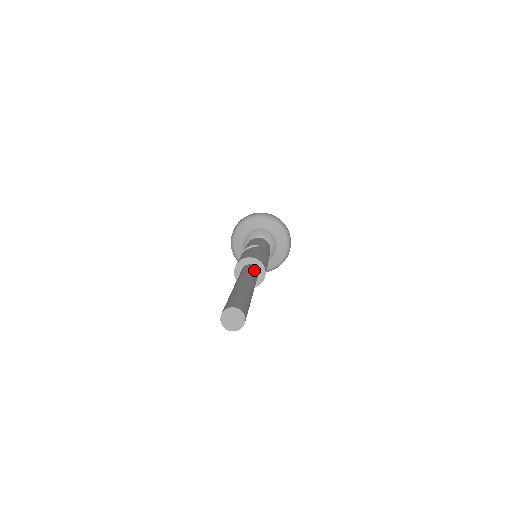
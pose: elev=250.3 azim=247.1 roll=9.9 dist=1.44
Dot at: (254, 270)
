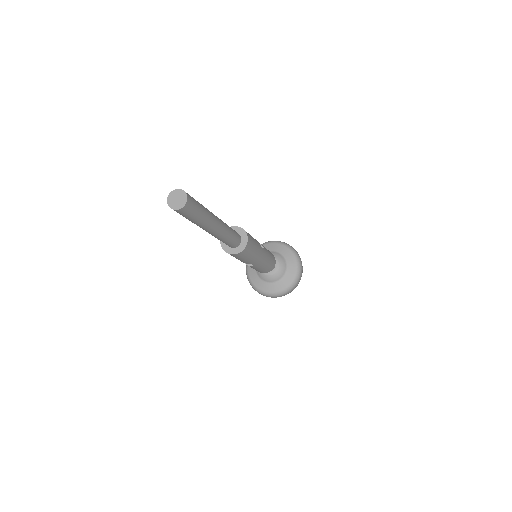
Dot at: (237, 236)
